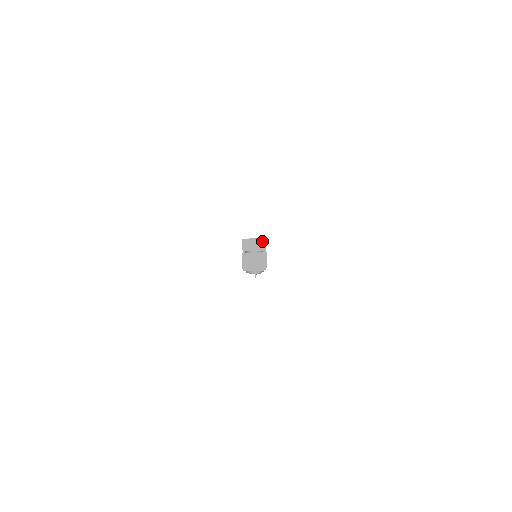
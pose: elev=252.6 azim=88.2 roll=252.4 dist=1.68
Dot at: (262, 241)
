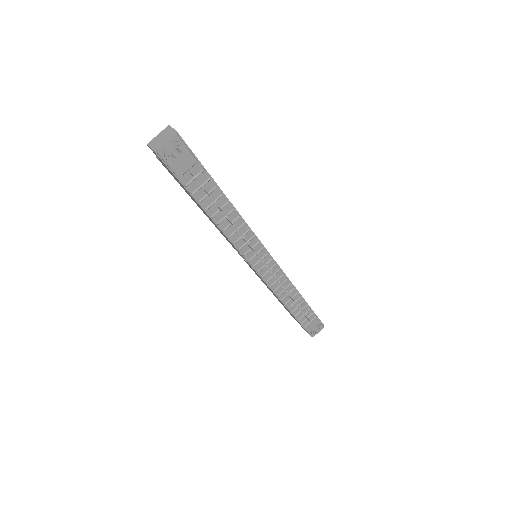
Dot at: occluded
